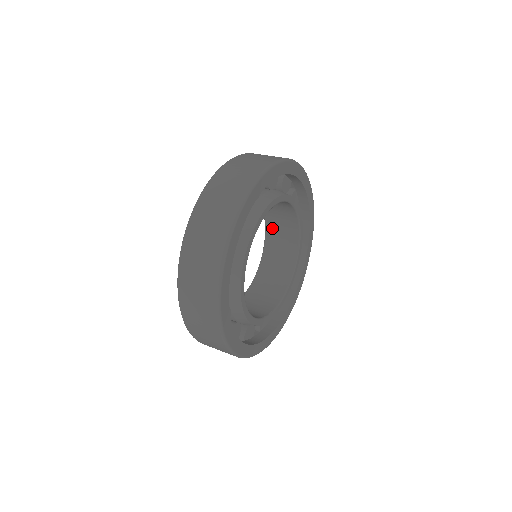
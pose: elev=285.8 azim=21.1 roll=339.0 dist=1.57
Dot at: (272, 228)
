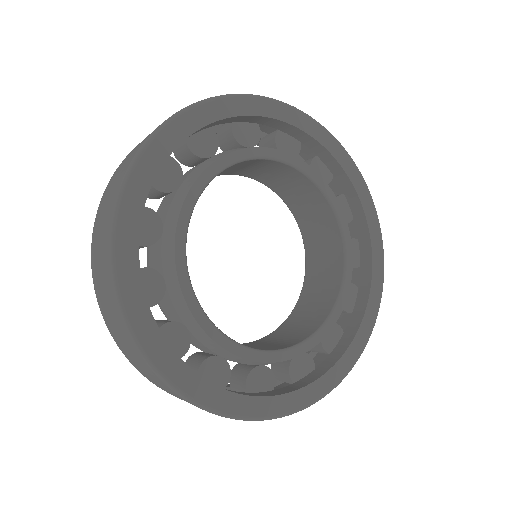
Dot at: (309, 290)
